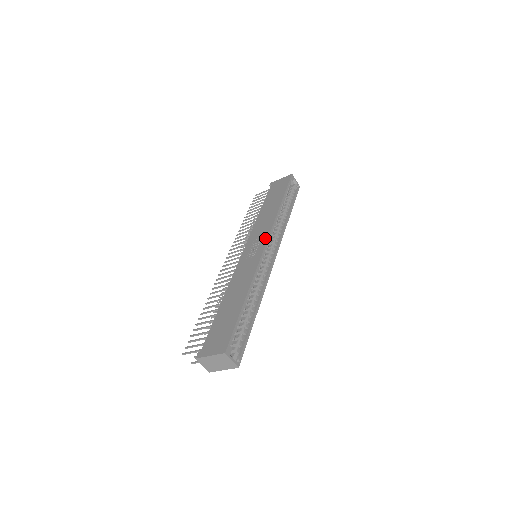
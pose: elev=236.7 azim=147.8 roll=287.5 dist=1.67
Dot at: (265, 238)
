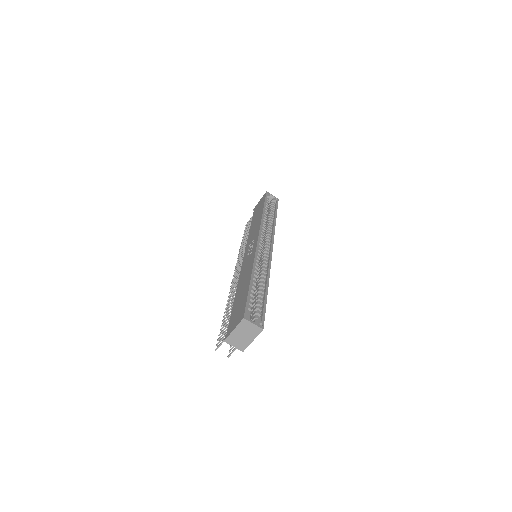
Dot at: (256, 237)
